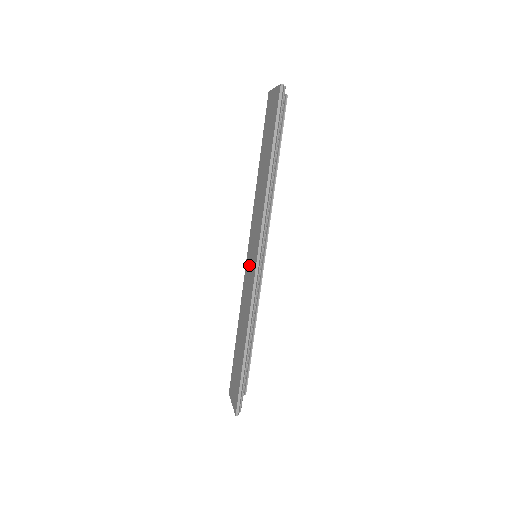
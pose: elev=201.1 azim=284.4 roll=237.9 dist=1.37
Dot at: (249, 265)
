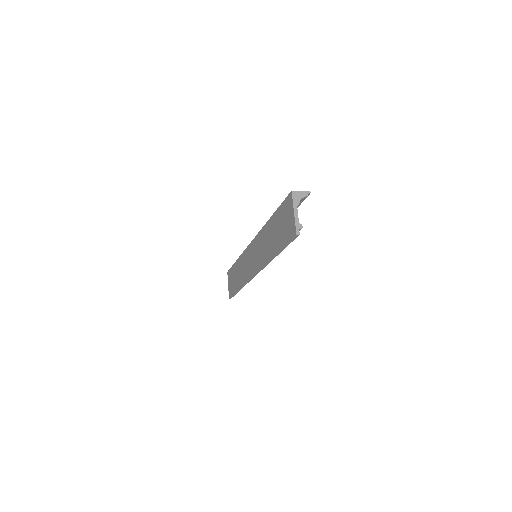
Dot at: (250, 257)
